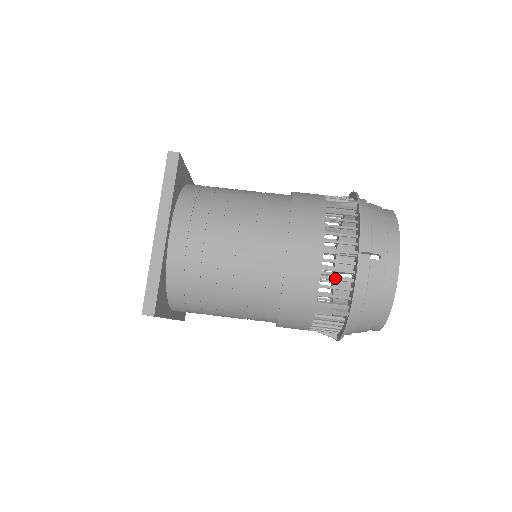
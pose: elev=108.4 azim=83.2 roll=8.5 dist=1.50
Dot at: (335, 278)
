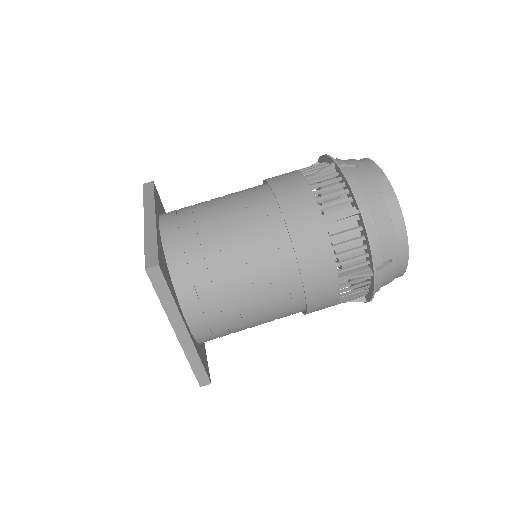
Dot at: (353, 292)
